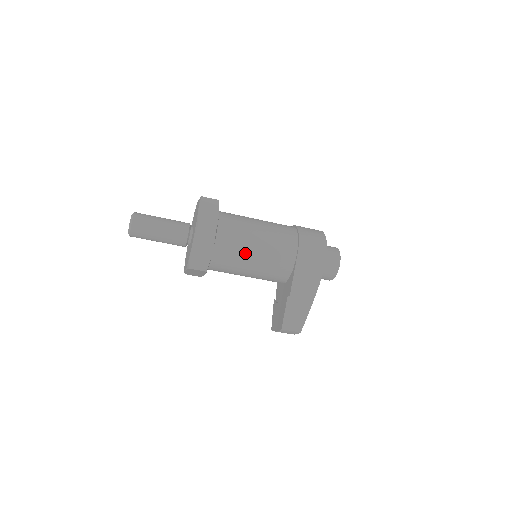
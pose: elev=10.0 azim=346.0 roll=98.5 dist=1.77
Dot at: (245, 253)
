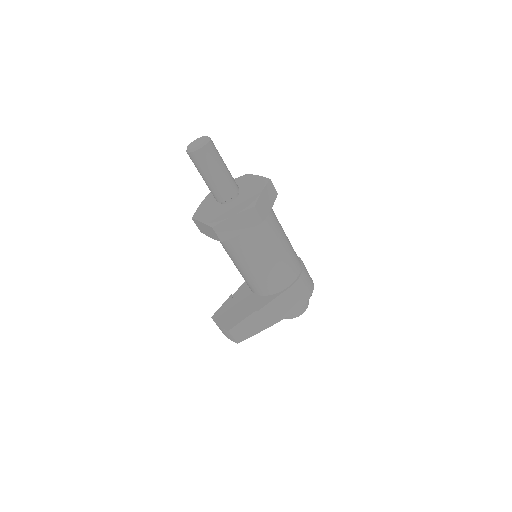
Dot at: (260, 254)
